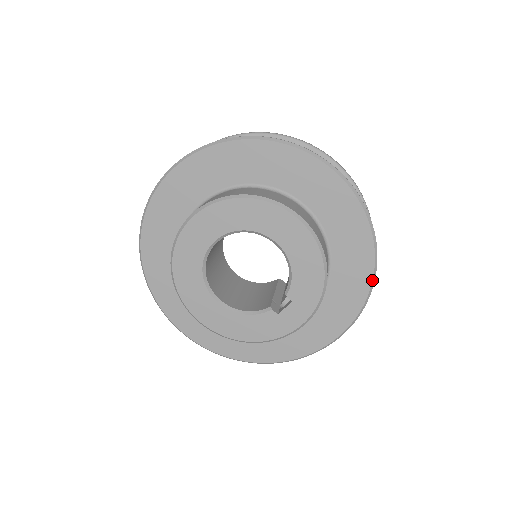
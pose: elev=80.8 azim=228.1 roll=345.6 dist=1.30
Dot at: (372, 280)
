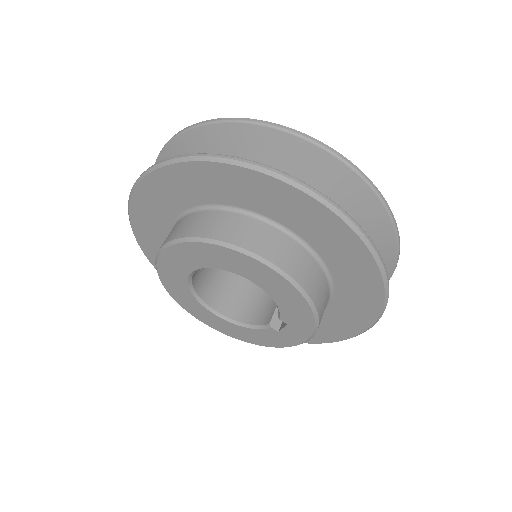
Dot at: (384, 292)
